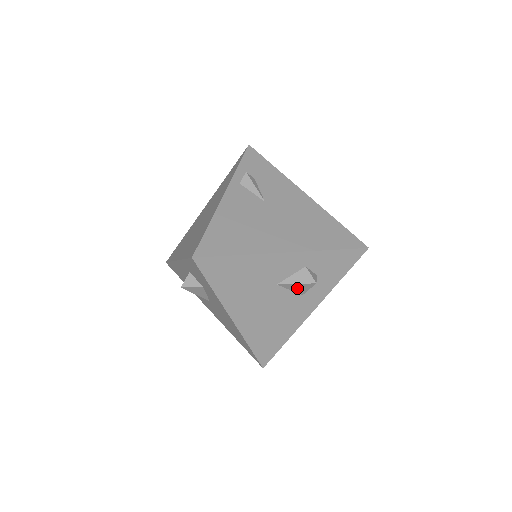
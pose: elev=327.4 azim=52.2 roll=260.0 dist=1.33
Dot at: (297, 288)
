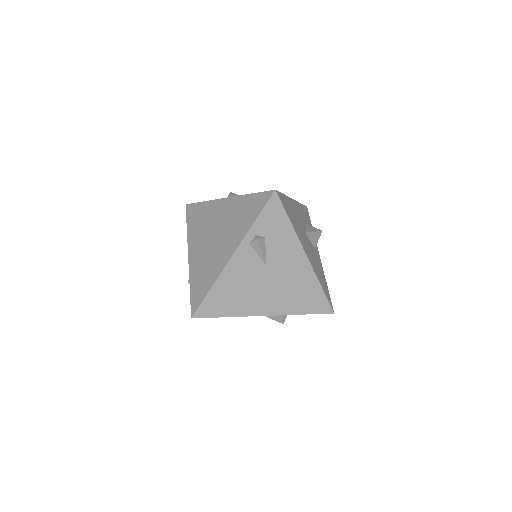
Dot at: occluded
